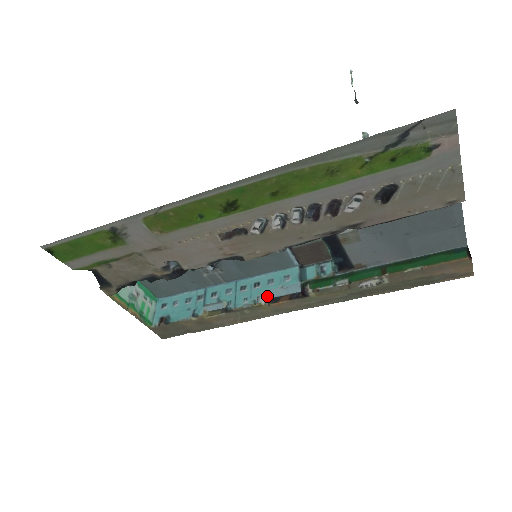
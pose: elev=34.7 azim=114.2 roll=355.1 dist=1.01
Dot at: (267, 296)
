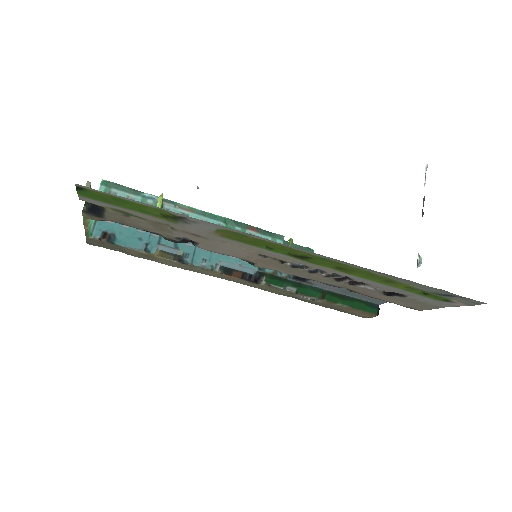
Dot at: (222, 264)
